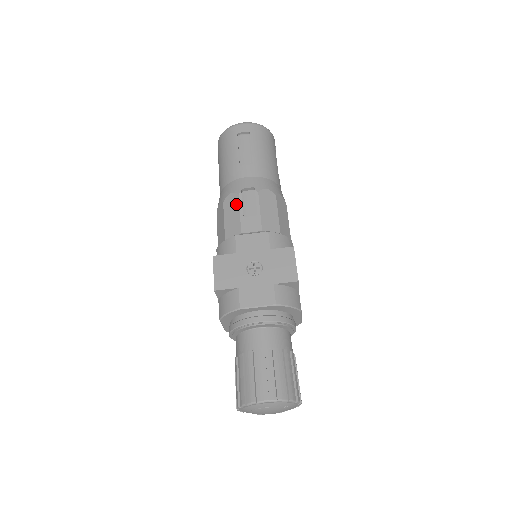
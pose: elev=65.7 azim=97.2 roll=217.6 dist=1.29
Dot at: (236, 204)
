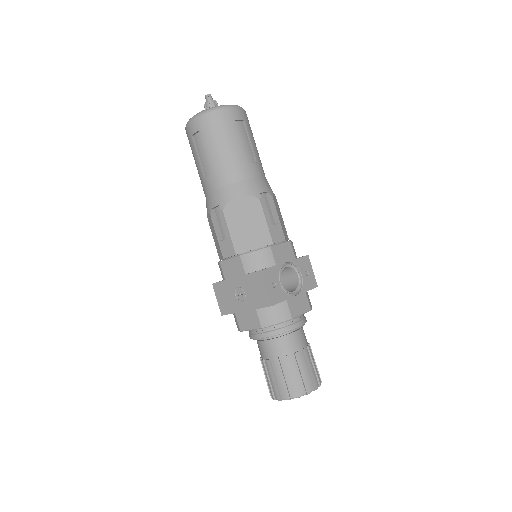
Dot at: (212, 227)
